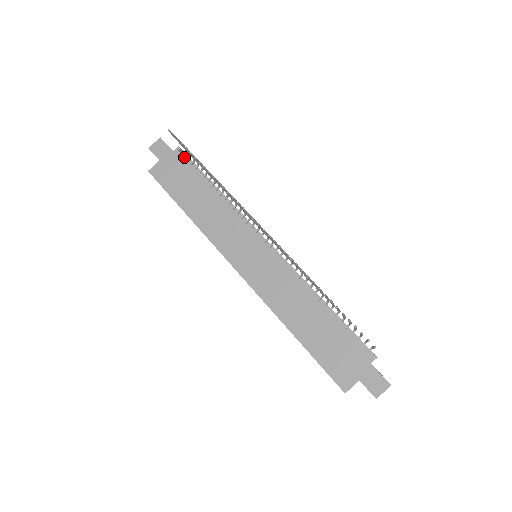
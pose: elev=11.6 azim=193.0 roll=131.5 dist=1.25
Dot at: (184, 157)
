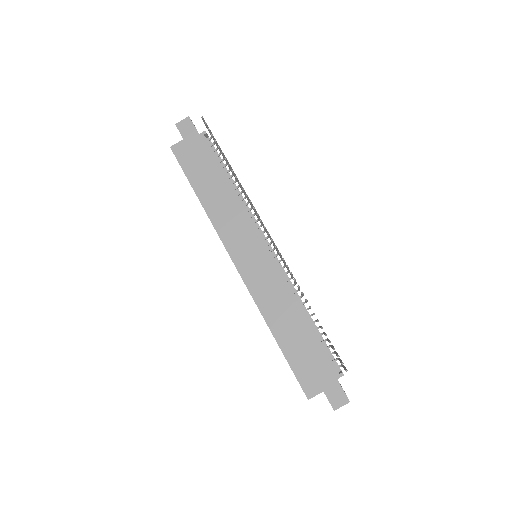
Dot at: (208, 143)
